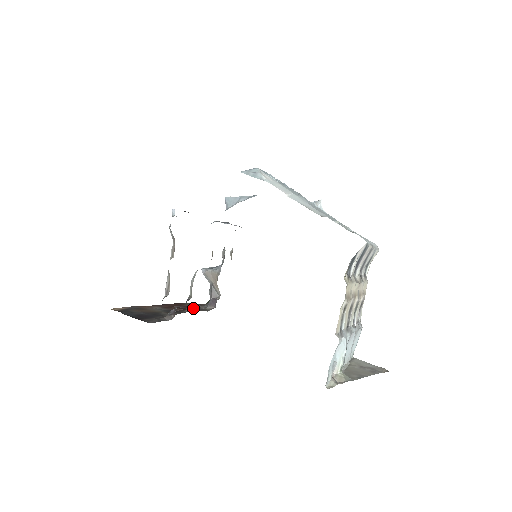
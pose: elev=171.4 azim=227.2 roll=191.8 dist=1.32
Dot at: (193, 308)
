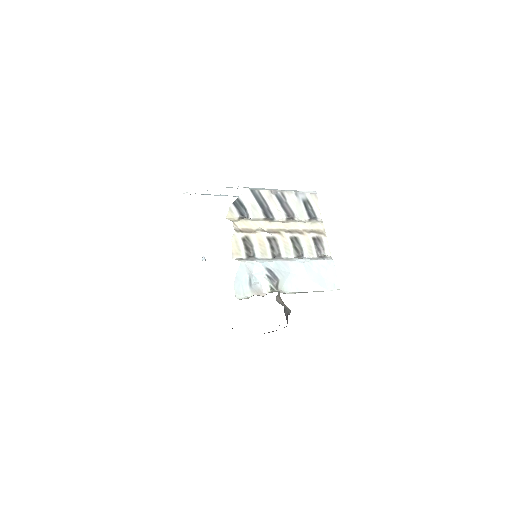
Dot at: (276, 330)
